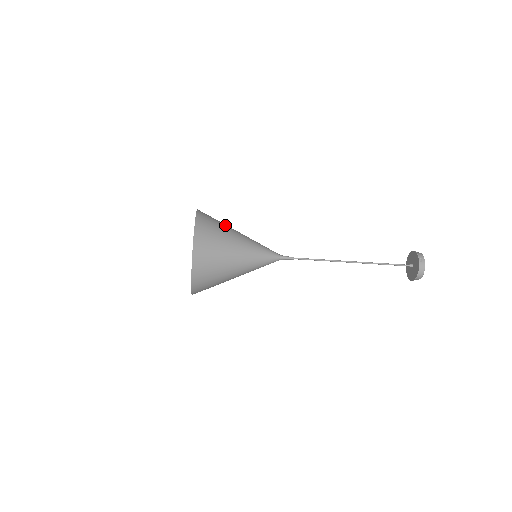
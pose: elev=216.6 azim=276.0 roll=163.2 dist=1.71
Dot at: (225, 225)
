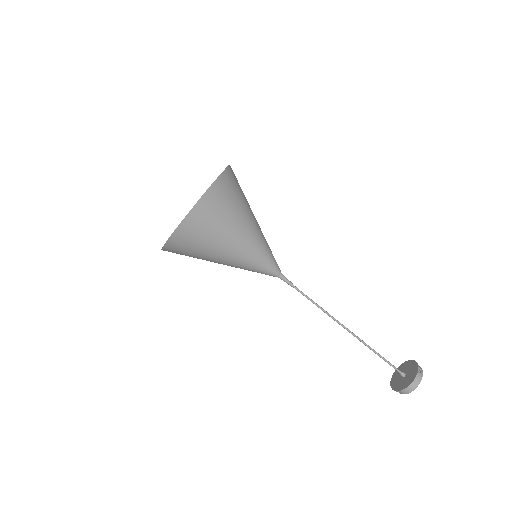
Dot at: occluded
